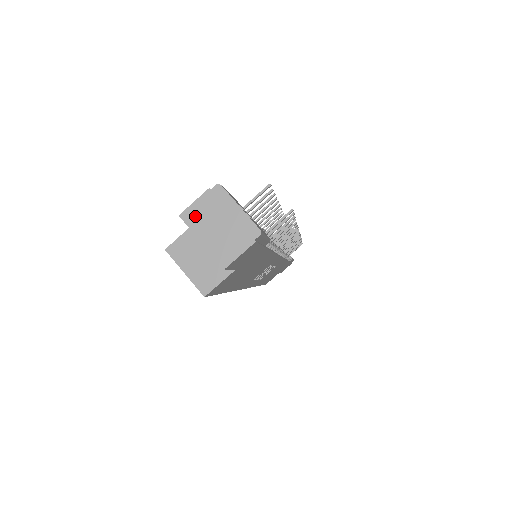
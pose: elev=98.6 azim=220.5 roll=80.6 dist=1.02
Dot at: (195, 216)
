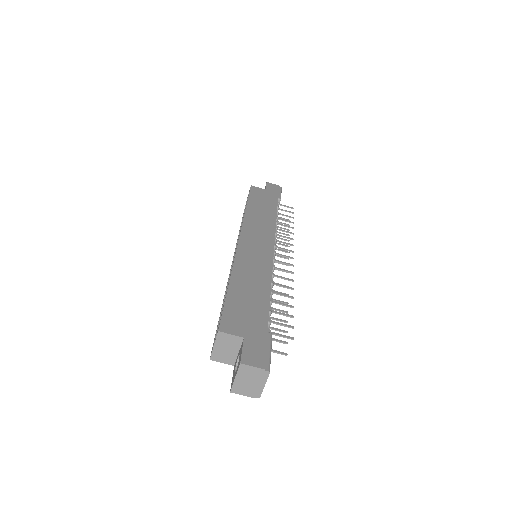
Dot at: (246, 370)
